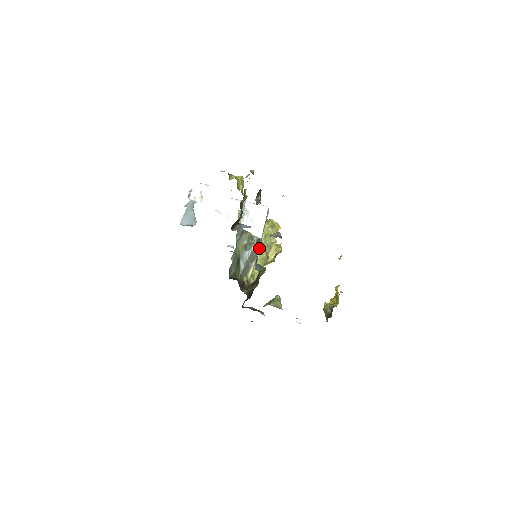
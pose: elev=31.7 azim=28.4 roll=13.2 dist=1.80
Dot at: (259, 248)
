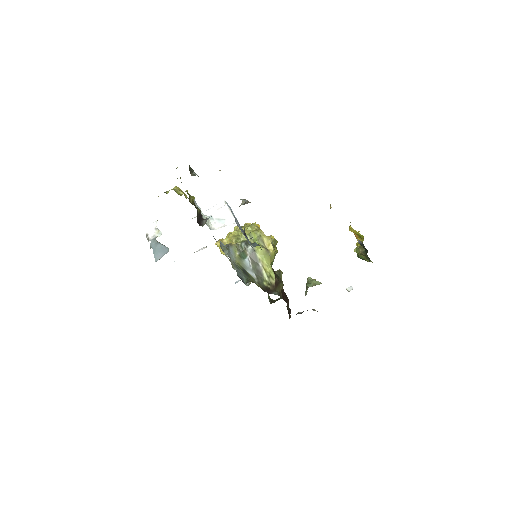
Dot at: (253, 248)
